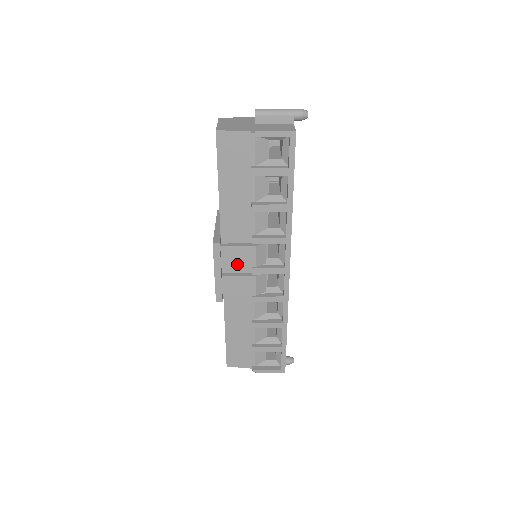
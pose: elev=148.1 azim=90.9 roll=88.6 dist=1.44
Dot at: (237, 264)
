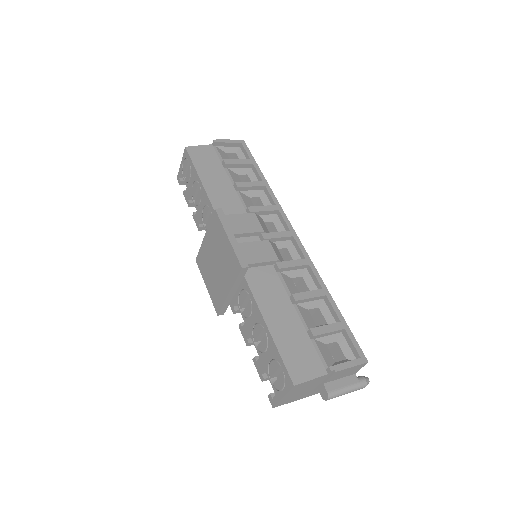
Dot at: (245, 230)
